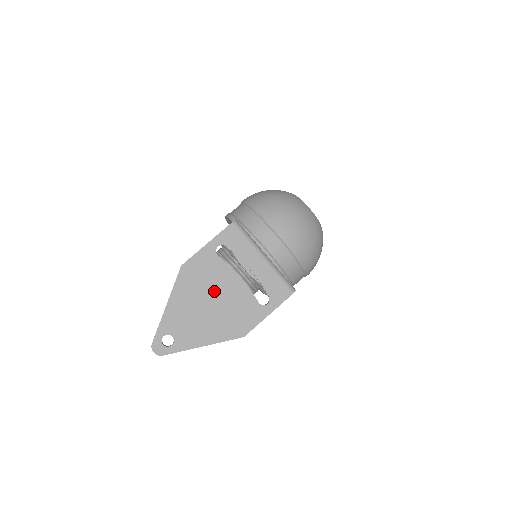
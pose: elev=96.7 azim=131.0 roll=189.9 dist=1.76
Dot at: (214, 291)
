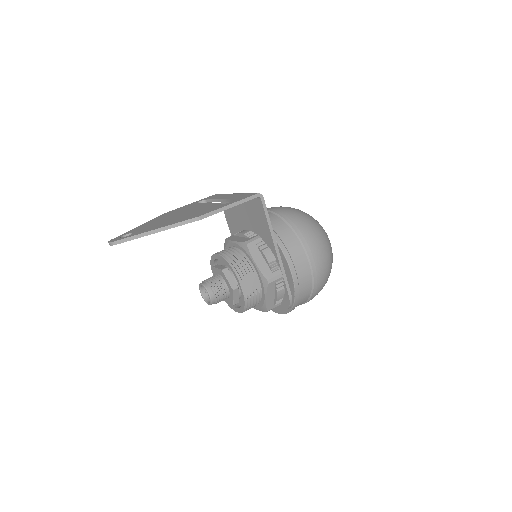
Dot at: occluded
